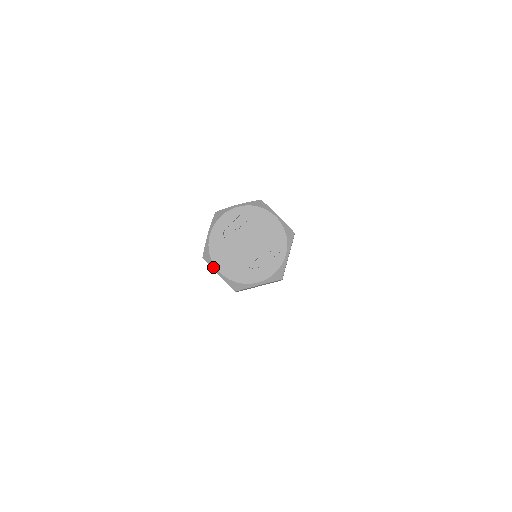
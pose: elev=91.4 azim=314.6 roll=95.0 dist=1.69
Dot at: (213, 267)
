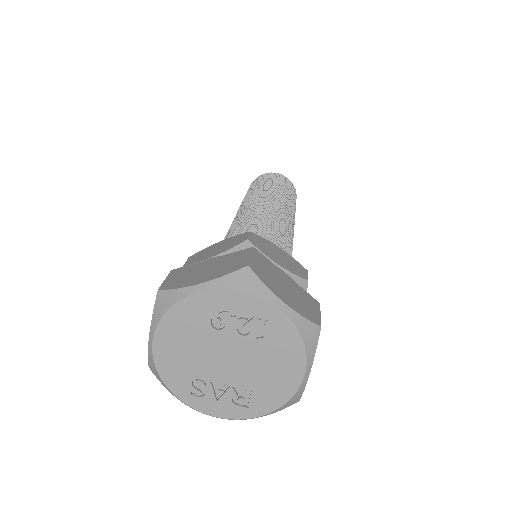
Dot at: (153, 325)
